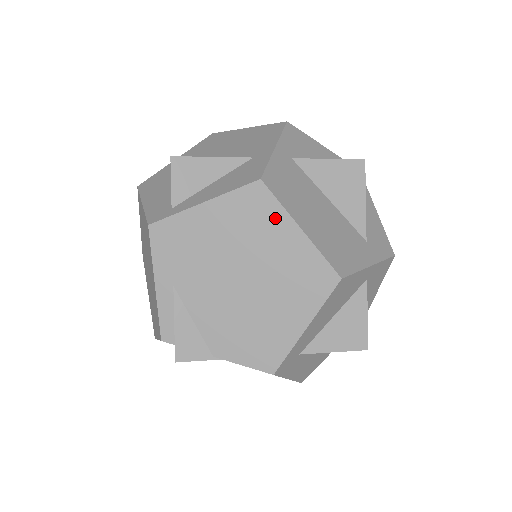
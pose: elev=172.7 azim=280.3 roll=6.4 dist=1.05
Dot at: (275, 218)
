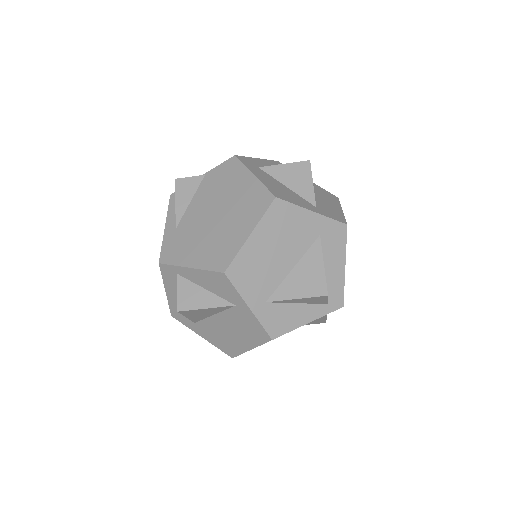
Dot at: occluded
